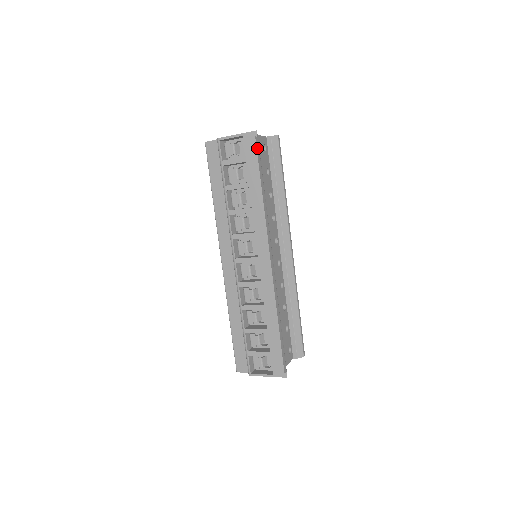
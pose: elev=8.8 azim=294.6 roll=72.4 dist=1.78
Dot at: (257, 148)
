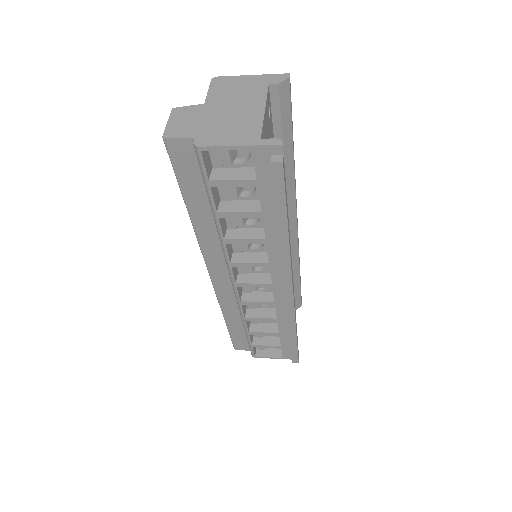
Dot at: (284, 176)
